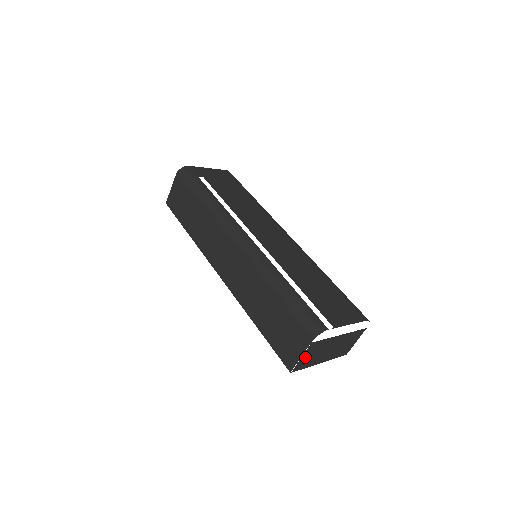
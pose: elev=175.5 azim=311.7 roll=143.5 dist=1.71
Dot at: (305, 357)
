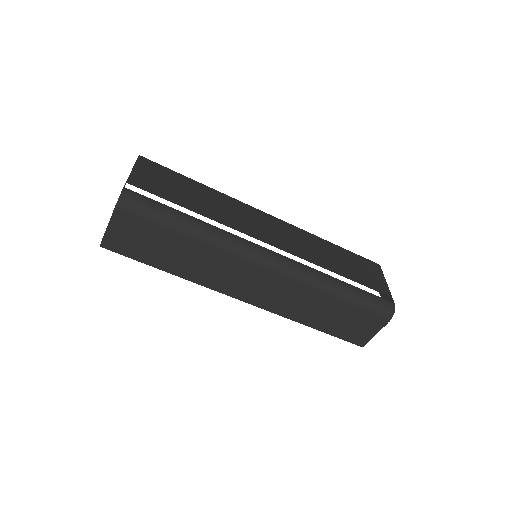
Dot at: occluded
